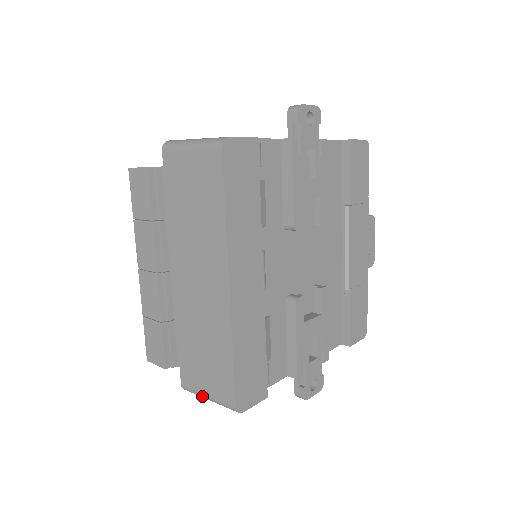
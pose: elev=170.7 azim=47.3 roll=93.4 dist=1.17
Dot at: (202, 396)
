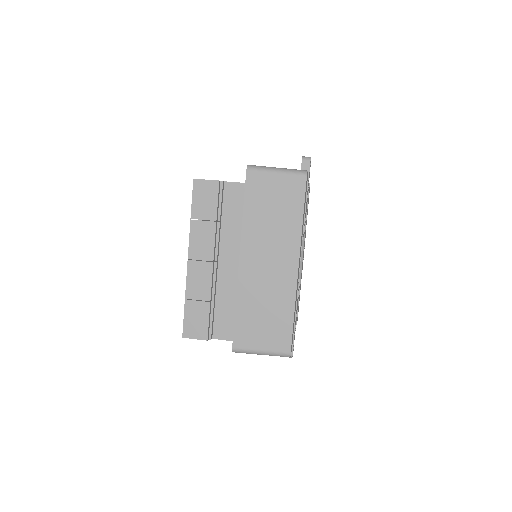
Dot at: (255, 352)
